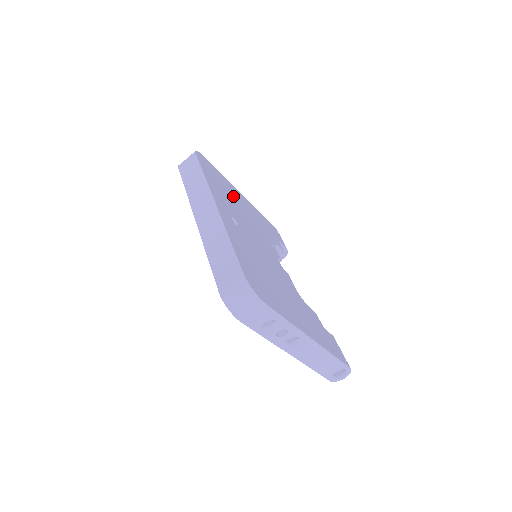
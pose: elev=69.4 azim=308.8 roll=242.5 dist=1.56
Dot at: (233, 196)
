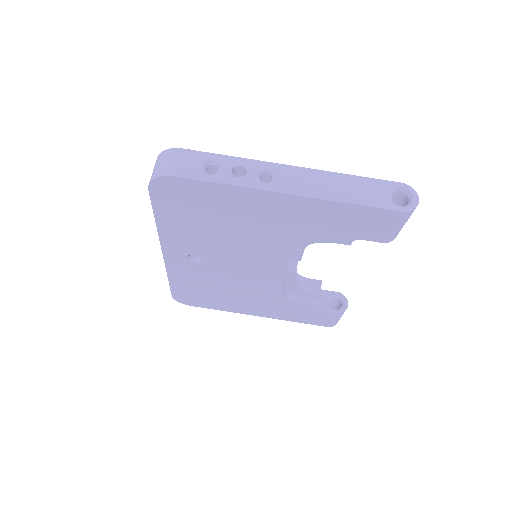
Dot at: occluded
